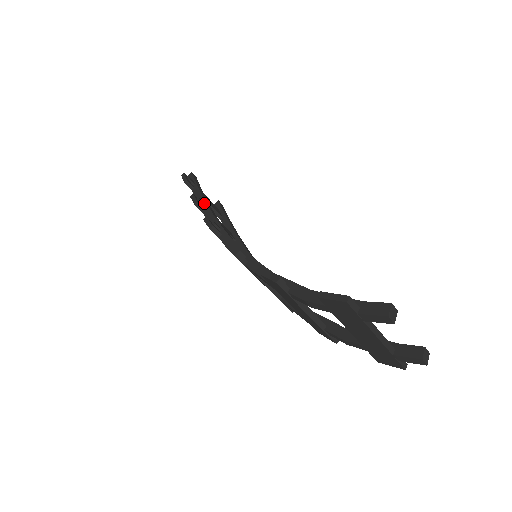
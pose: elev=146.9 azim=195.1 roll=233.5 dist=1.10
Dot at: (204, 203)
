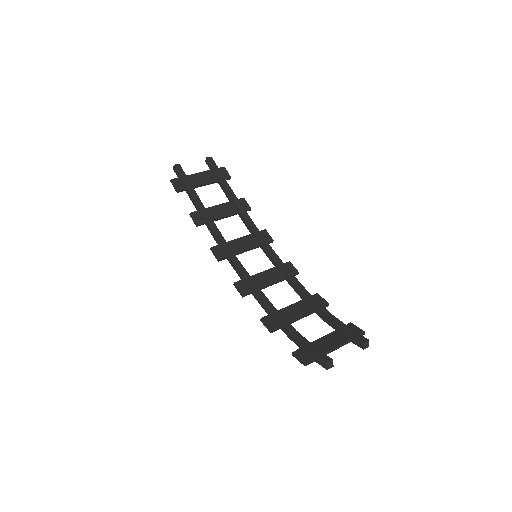
Dot at: (201, 214)
